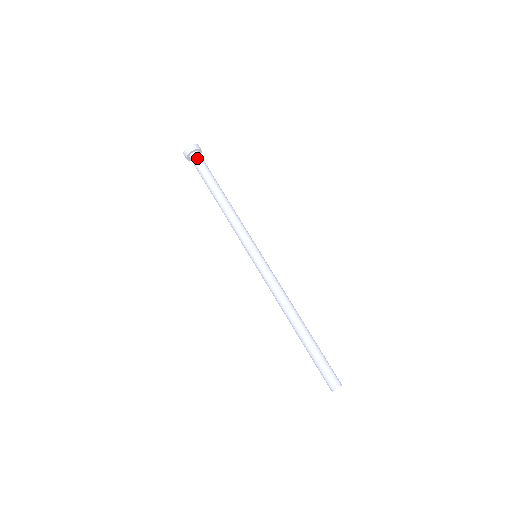
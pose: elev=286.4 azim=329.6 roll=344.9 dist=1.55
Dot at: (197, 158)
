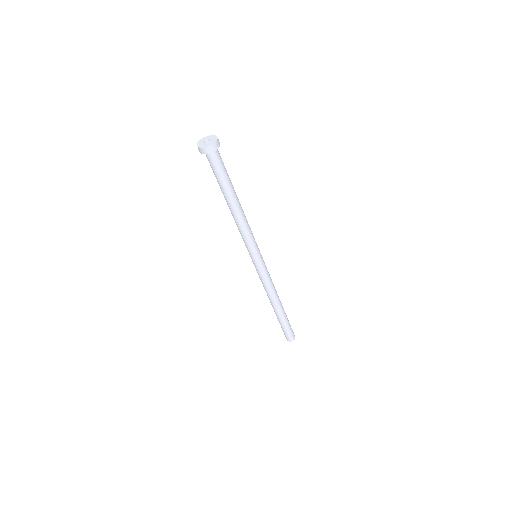
Dot at: (218, 157)
